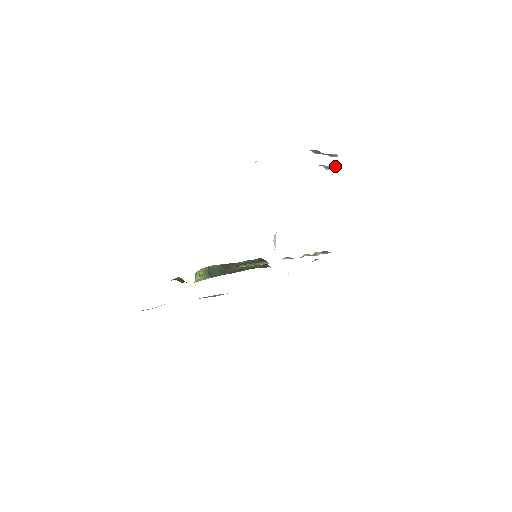
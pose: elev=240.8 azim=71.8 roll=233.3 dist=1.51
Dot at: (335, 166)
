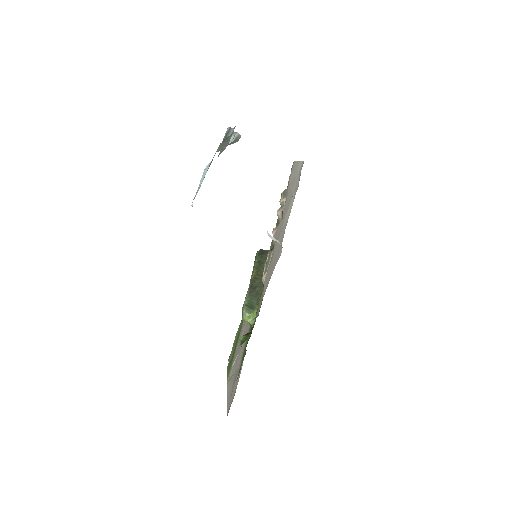
Dot at: occluded
